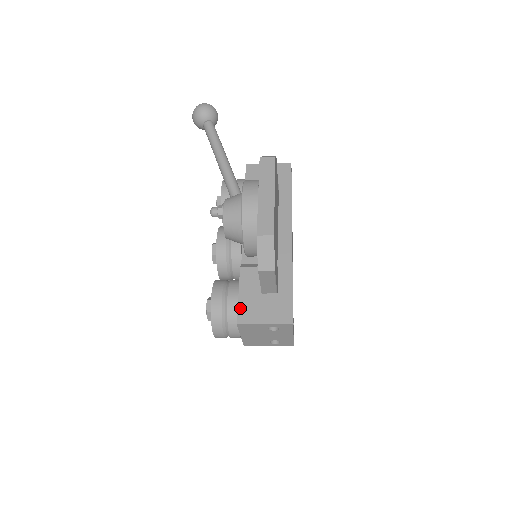
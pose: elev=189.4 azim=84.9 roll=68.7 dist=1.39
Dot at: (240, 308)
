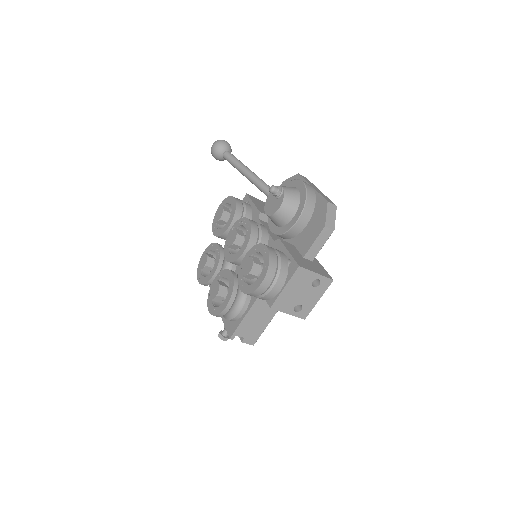
Dot at: (295, 259)
